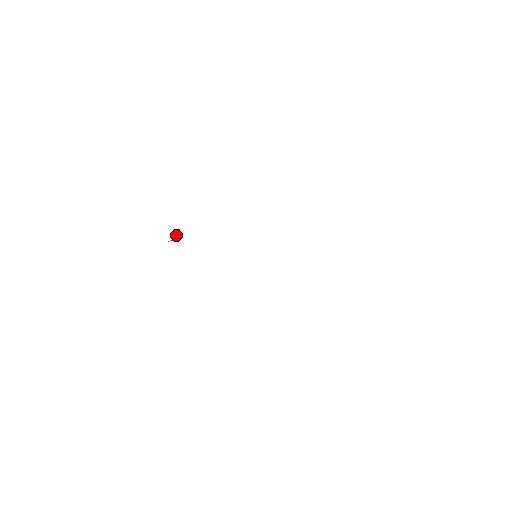
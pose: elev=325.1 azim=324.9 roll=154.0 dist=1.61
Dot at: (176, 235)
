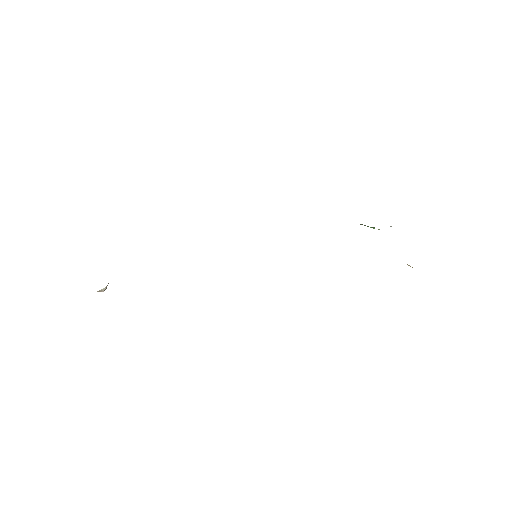
Dot at: (107, 285)
